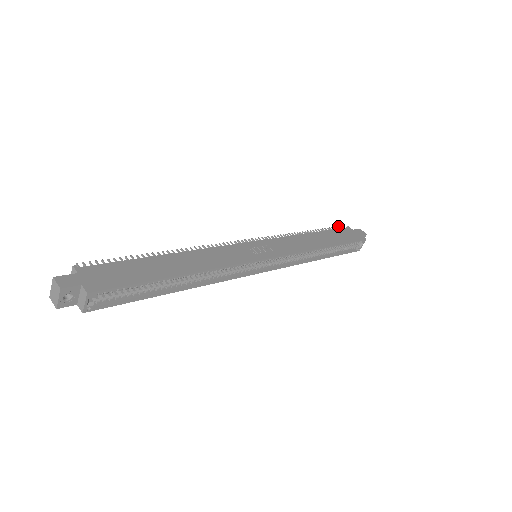
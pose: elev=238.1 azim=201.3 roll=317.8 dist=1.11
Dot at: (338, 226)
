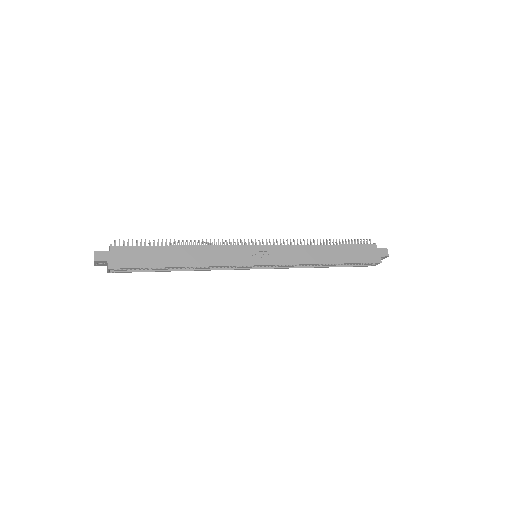
Dot at: (367, 239)
